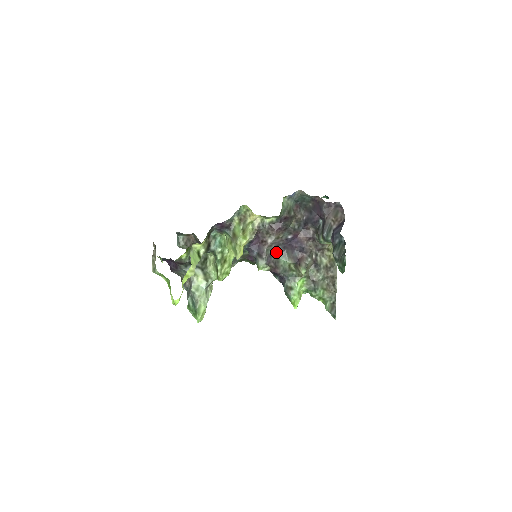
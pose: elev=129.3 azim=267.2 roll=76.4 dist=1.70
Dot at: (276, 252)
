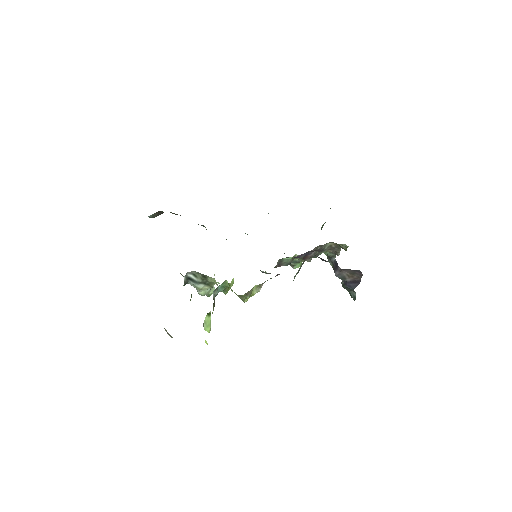
Dot at: occluded
